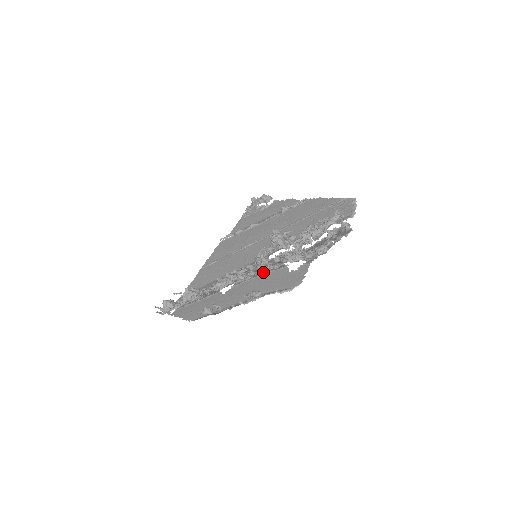
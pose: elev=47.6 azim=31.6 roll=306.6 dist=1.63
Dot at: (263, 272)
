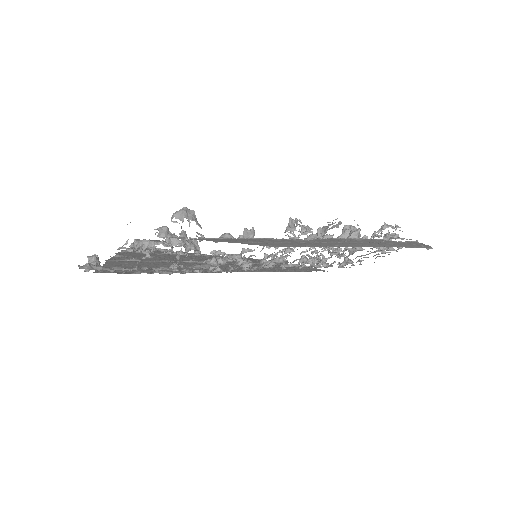
Dot at: (357, 235)
